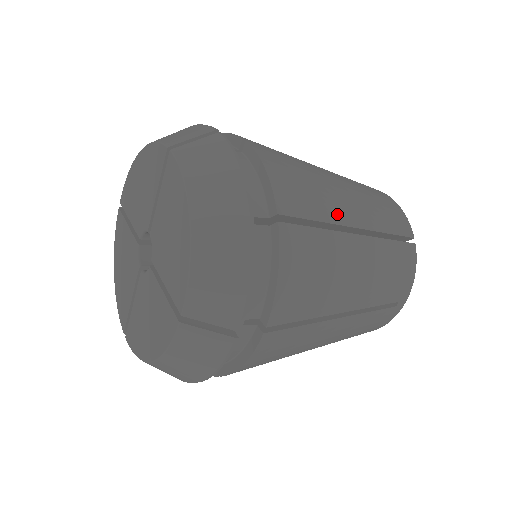
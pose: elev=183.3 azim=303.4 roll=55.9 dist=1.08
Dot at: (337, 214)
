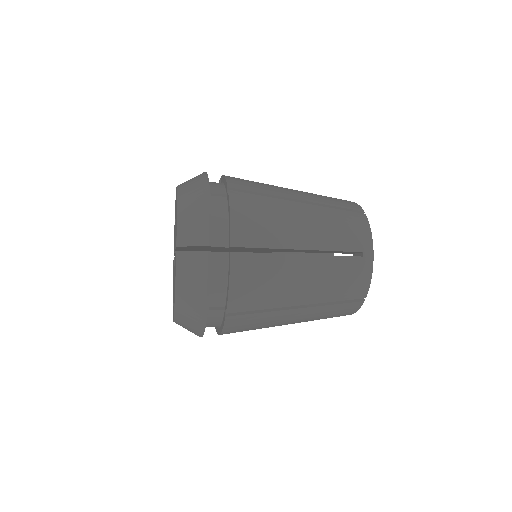
Dot at: (280, 193)
